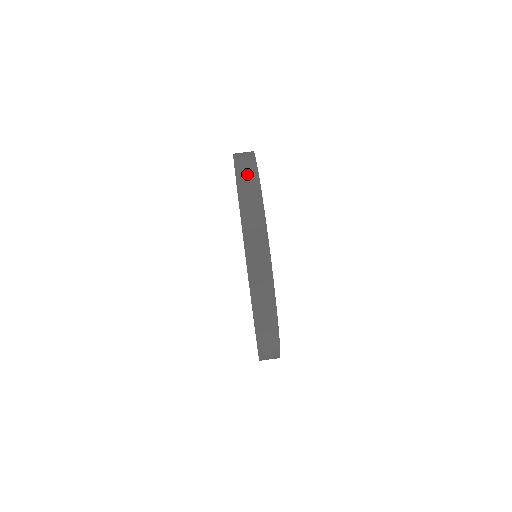
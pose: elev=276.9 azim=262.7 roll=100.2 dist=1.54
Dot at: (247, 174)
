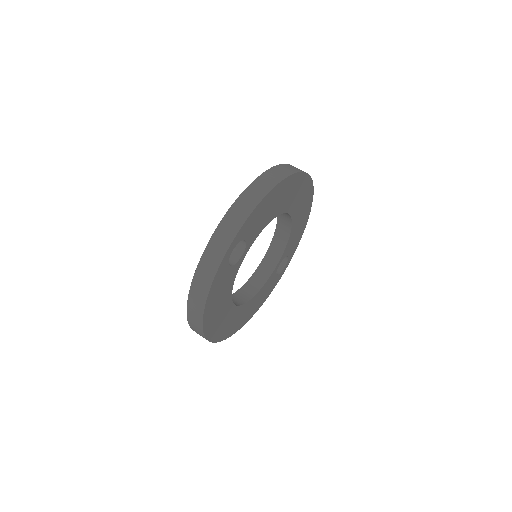
Dot at: occluded
